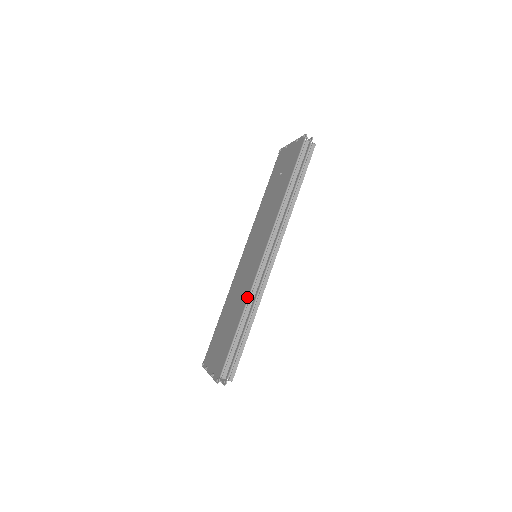
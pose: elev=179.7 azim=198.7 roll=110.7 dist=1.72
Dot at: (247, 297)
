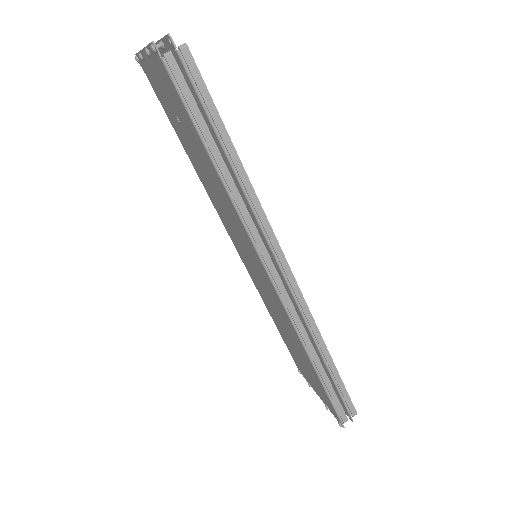
Dot at: (297, 337)
